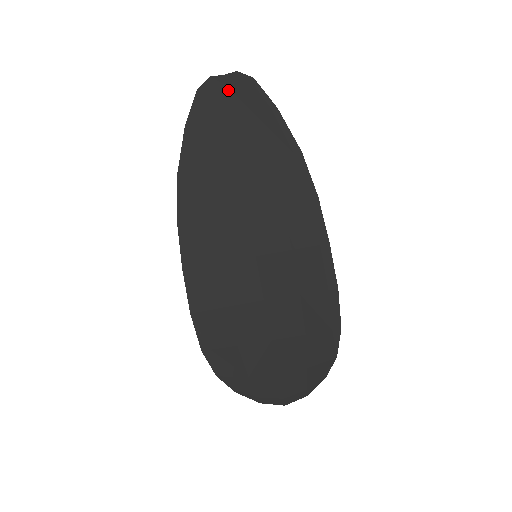
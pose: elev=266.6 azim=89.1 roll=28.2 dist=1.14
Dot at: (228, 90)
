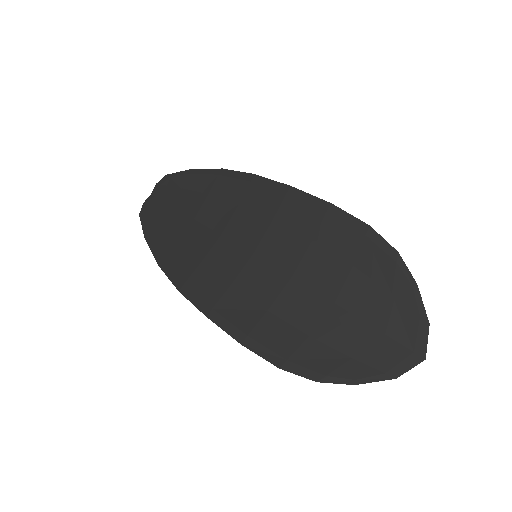
Dot at: (158, 197)
